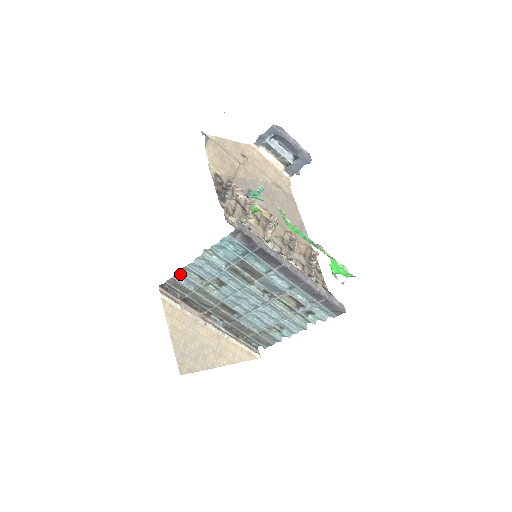
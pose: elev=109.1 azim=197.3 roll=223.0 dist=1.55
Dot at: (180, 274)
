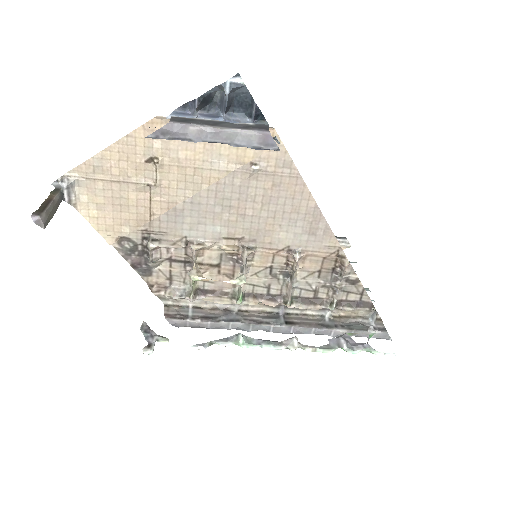
Dot at: occluded
